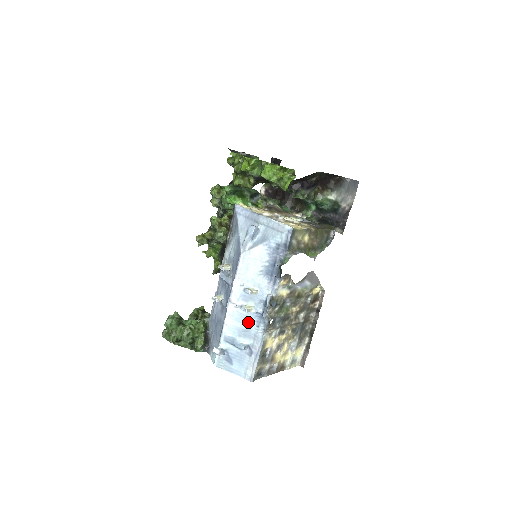
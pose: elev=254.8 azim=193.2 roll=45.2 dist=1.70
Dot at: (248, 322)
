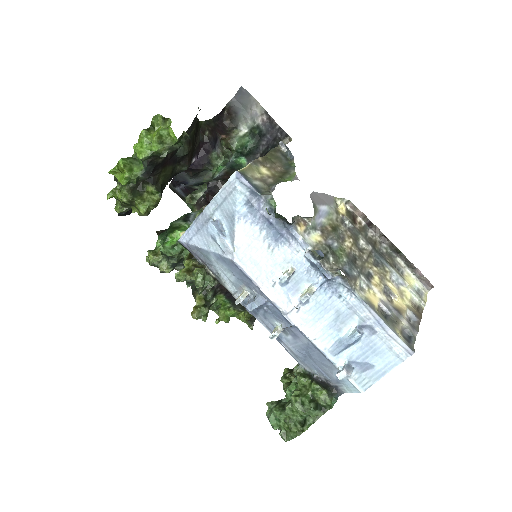
Dot at: (327, 307)
